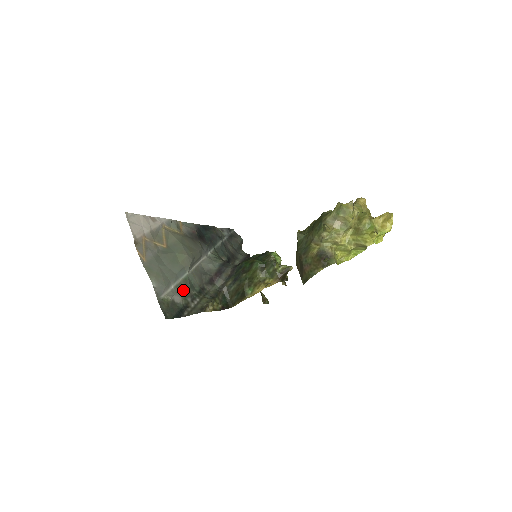
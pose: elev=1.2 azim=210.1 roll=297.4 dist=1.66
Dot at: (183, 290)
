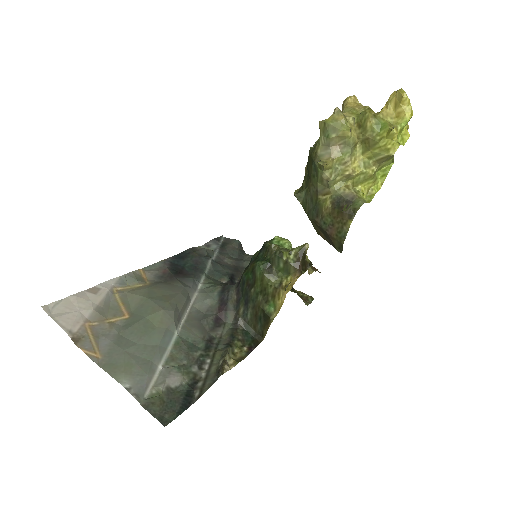
Dot at: (179, 361)
